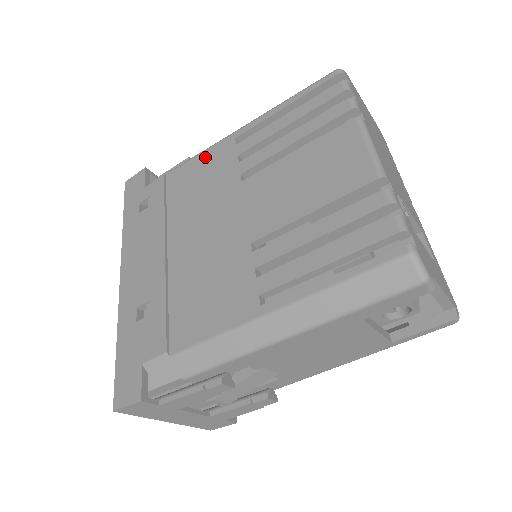
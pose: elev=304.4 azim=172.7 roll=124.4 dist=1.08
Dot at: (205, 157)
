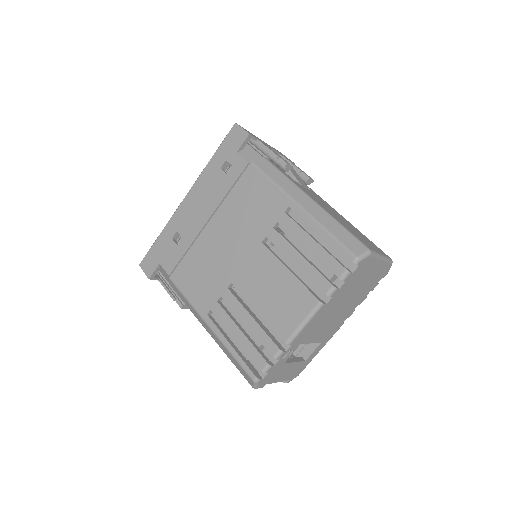
Dot at: (270, 190)
